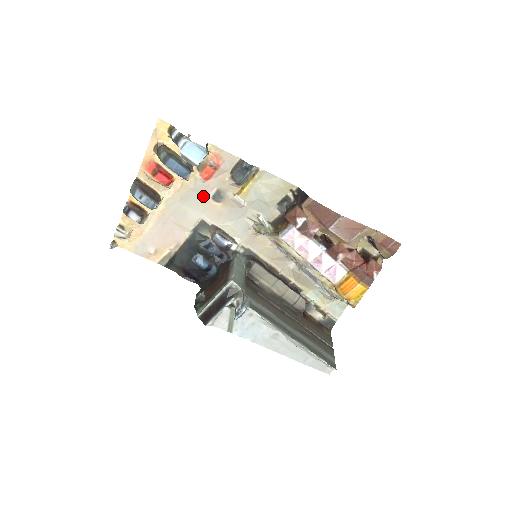
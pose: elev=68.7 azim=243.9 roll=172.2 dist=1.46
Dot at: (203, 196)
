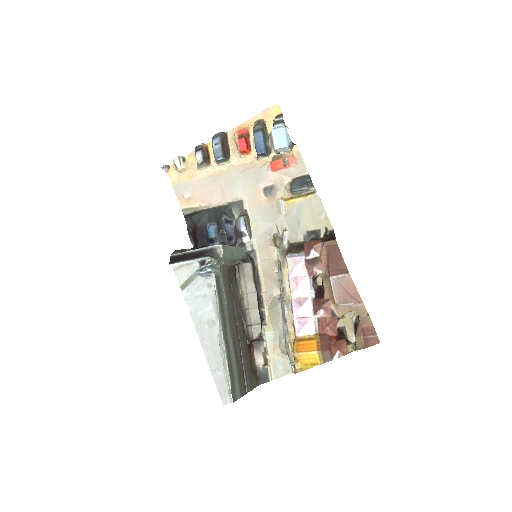
Dot at: (259, 182)
